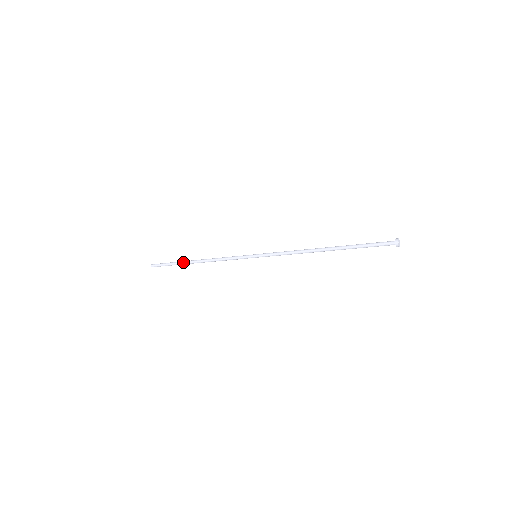
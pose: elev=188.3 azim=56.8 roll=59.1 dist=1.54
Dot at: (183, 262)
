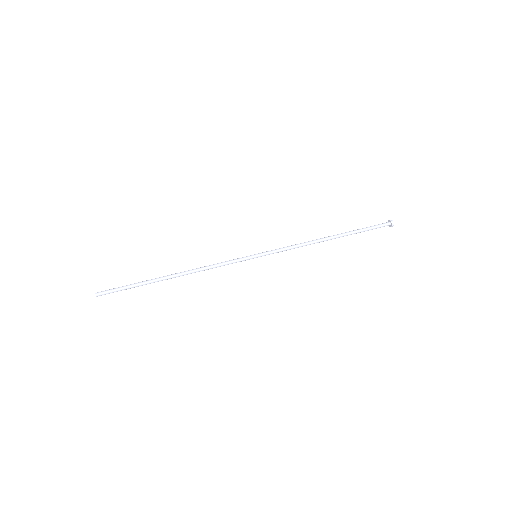
Dot at: occluded
